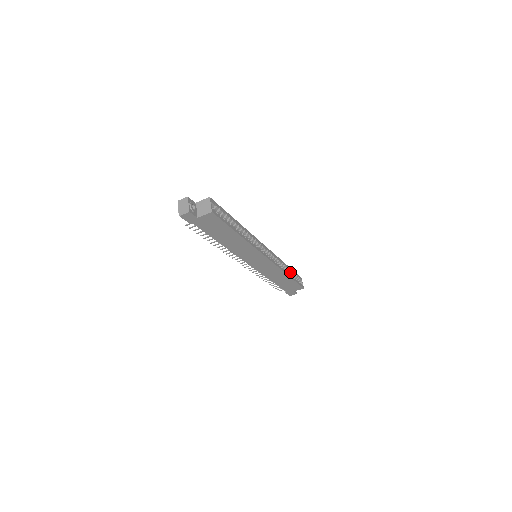
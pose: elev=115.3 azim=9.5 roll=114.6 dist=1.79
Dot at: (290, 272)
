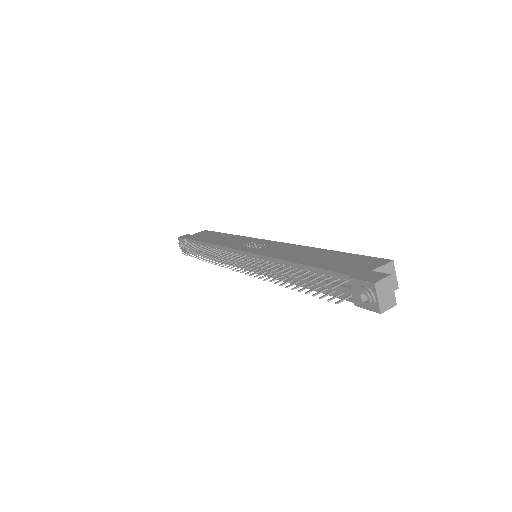
Dot at: occluded
